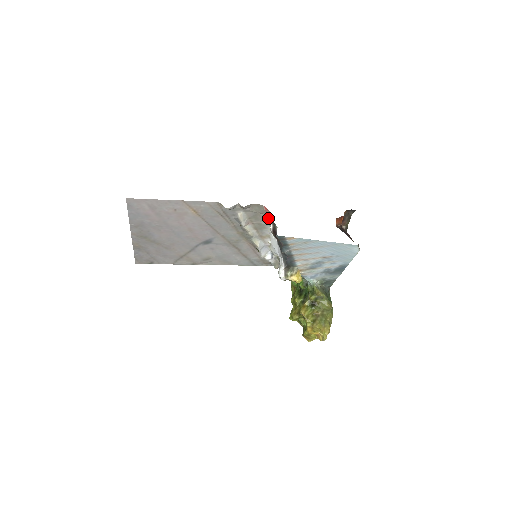
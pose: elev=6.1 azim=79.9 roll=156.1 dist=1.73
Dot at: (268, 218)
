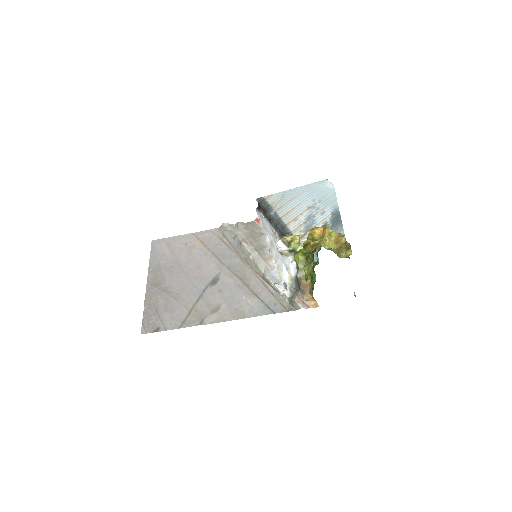
Dot at: (263, 234)
